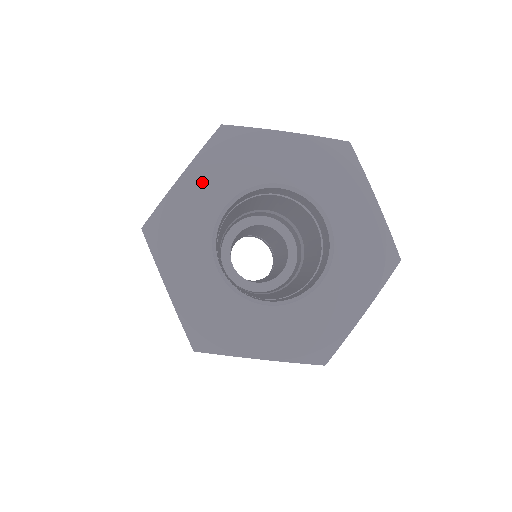
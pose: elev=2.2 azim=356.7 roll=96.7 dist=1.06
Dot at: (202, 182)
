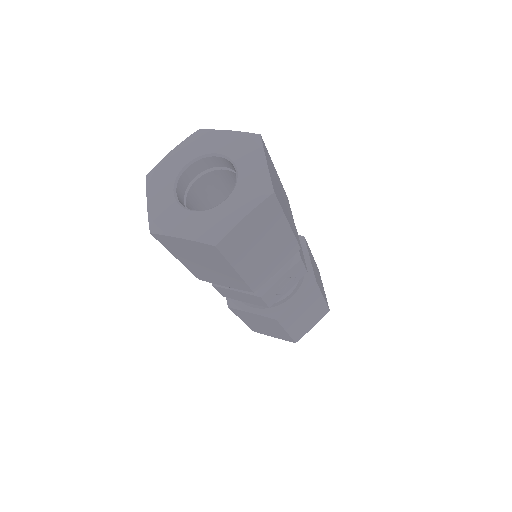
Dot at: (157, 195)
